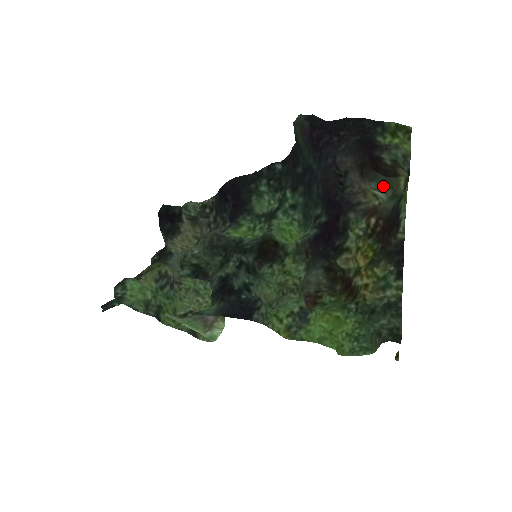
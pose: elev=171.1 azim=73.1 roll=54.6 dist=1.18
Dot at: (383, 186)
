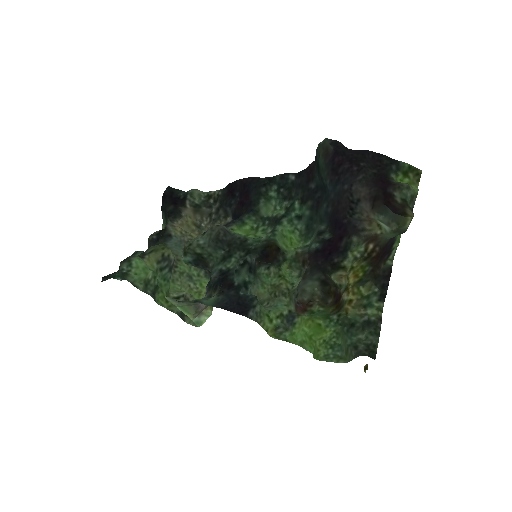
Dot at: (390, 221)
